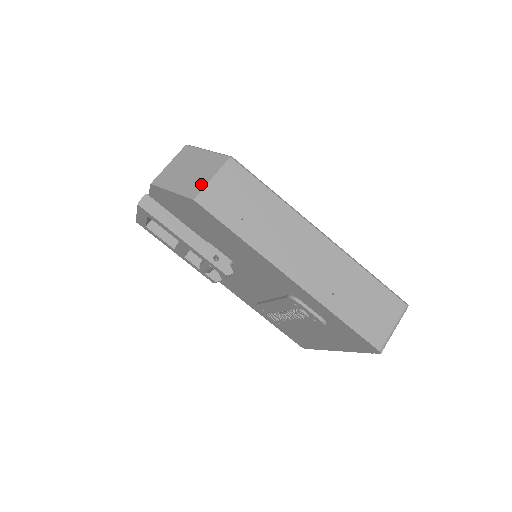
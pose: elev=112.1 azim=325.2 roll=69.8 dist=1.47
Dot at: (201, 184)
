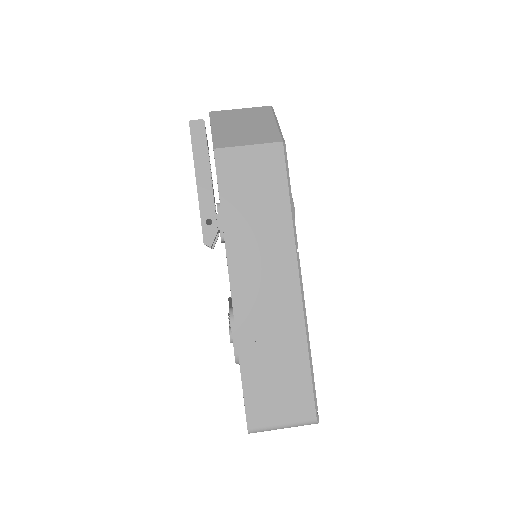
Dot at: (235, 142)
